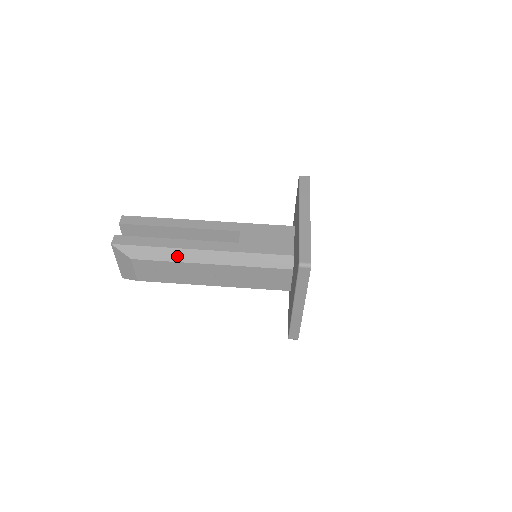
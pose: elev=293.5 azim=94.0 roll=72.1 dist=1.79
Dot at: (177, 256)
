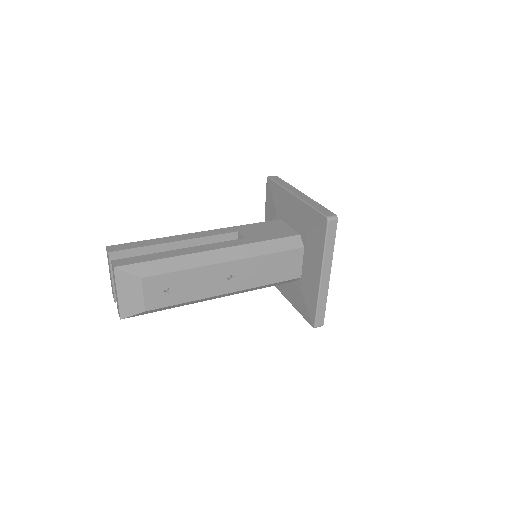
Dot at: (191, 262)
